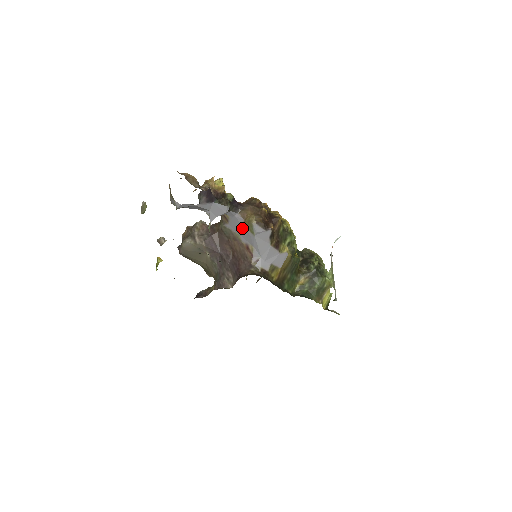
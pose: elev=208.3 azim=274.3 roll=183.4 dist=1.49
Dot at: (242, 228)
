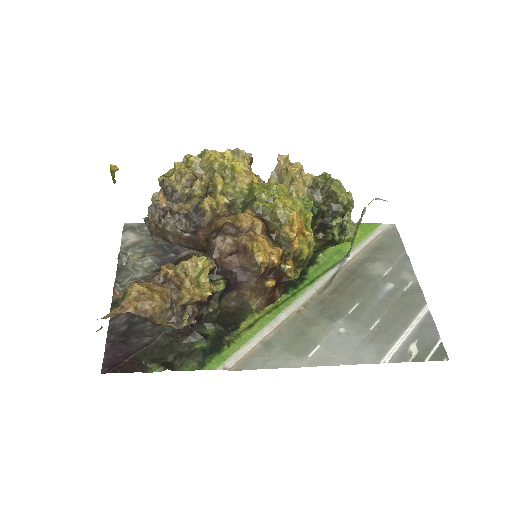
Dot at: occluded
